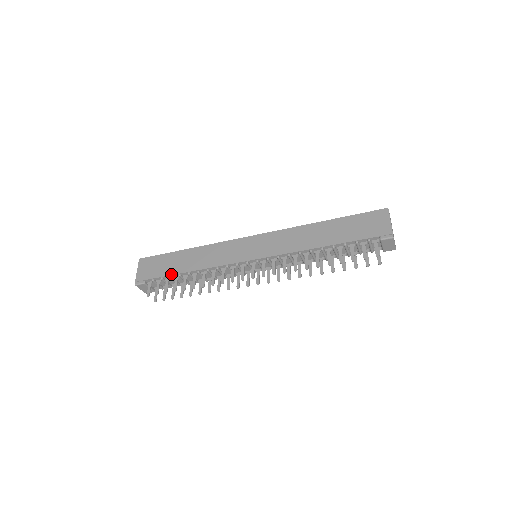
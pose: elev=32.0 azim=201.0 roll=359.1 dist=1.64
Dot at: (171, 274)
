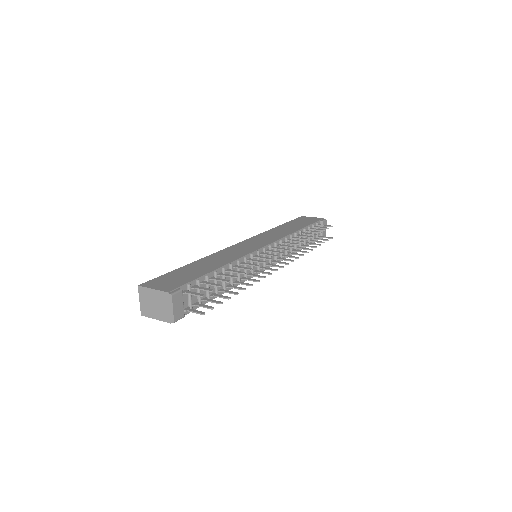
Dot at: (206, 273)
